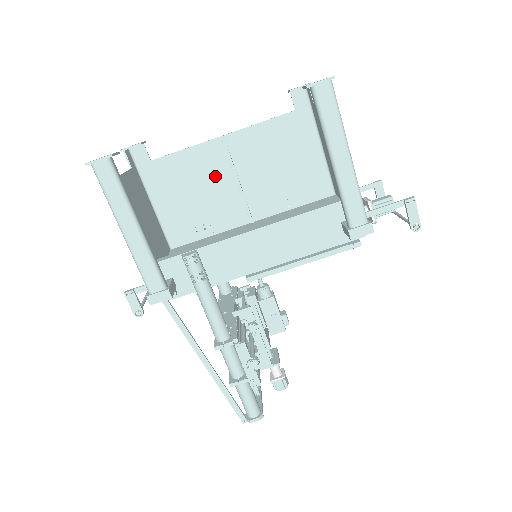
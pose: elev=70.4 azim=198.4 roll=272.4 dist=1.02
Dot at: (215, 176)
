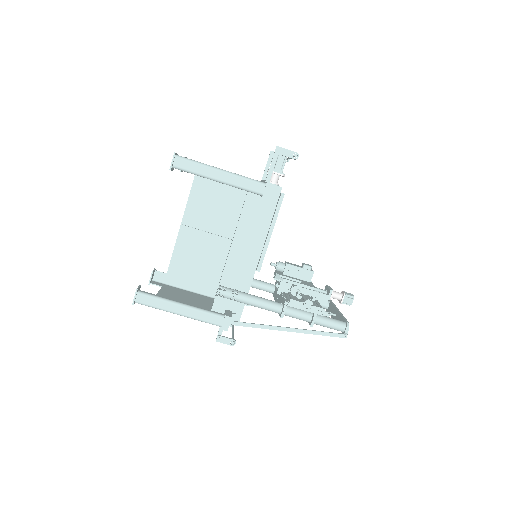
Dot at: (200, 245)
